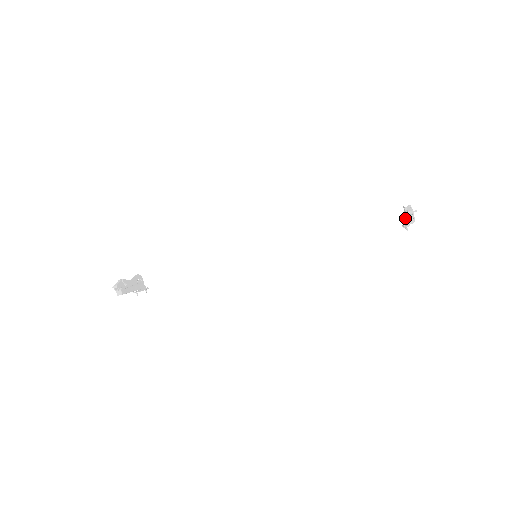
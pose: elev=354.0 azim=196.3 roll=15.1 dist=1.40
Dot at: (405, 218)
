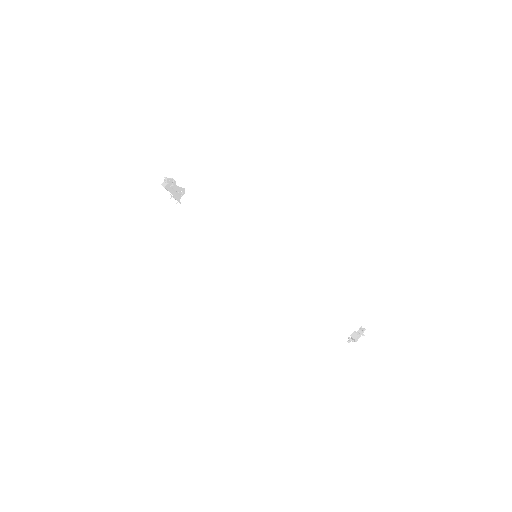
Dot at: (354, 332)
